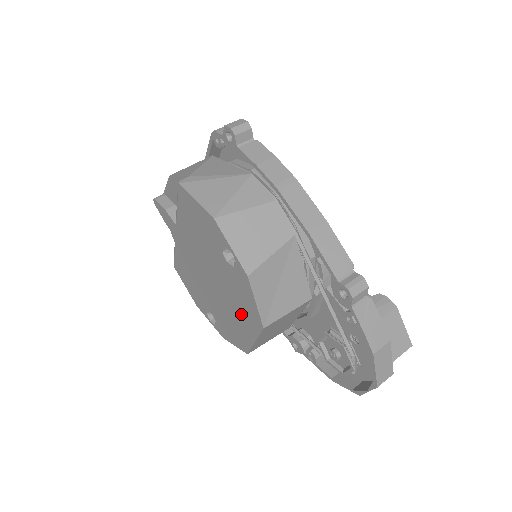
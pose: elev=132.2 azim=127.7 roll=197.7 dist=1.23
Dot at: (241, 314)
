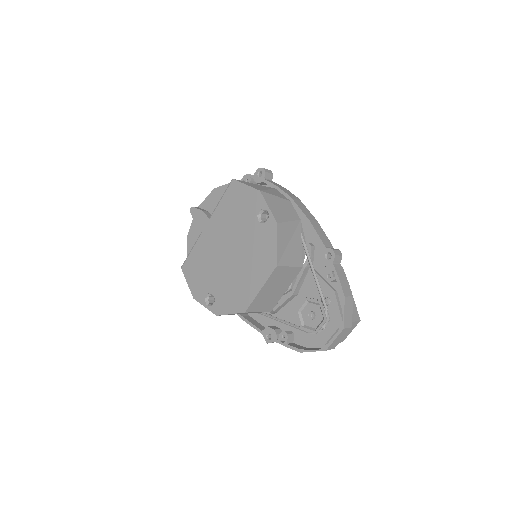
Dot at: (255, 267)
